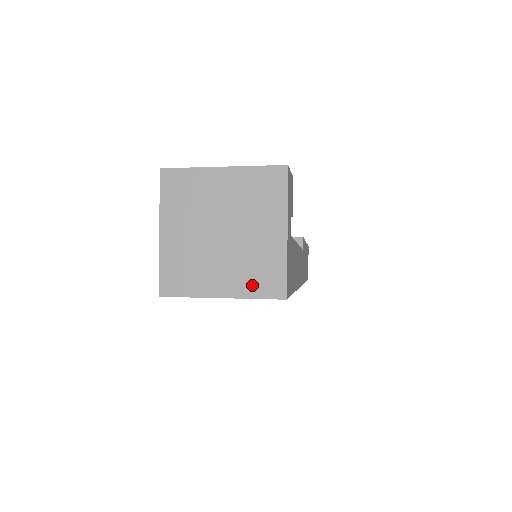
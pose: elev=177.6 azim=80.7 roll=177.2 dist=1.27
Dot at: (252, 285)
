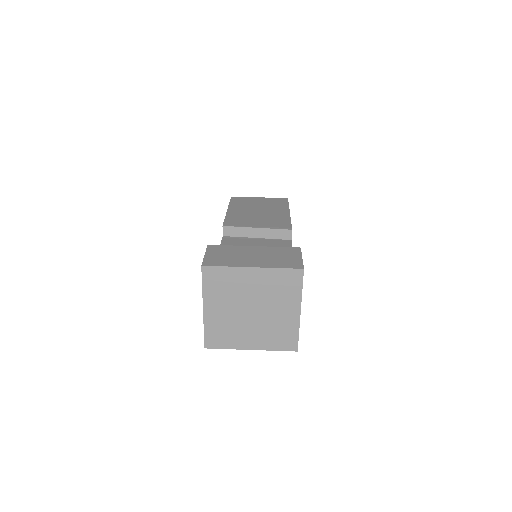
Dot at: (273, 343)
